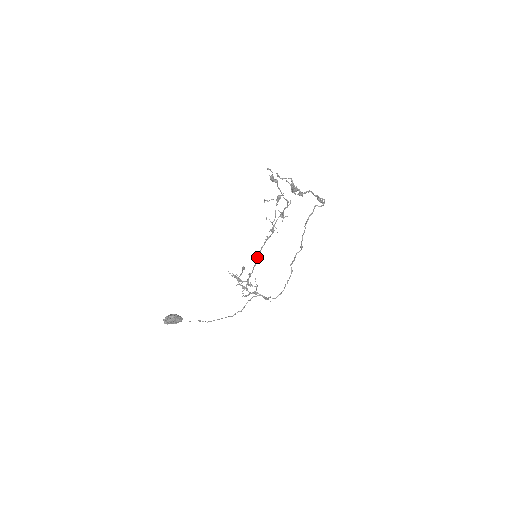
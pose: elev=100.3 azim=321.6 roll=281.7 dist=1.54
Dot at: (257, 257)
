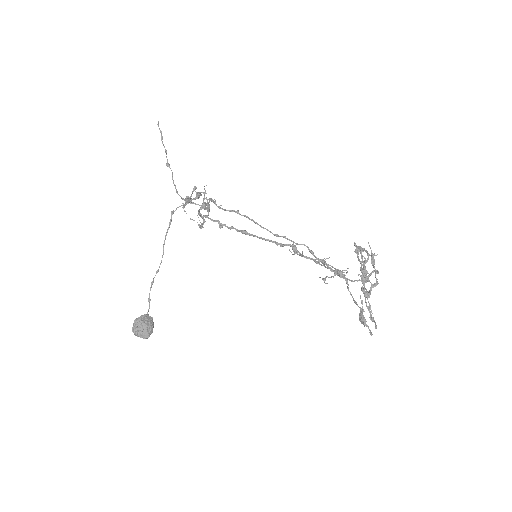
Dot at: occluded
